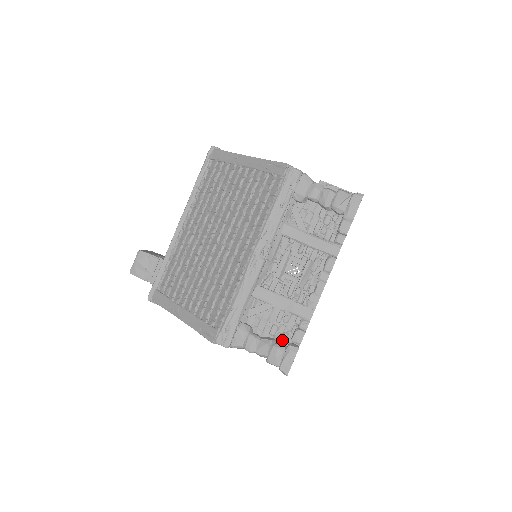
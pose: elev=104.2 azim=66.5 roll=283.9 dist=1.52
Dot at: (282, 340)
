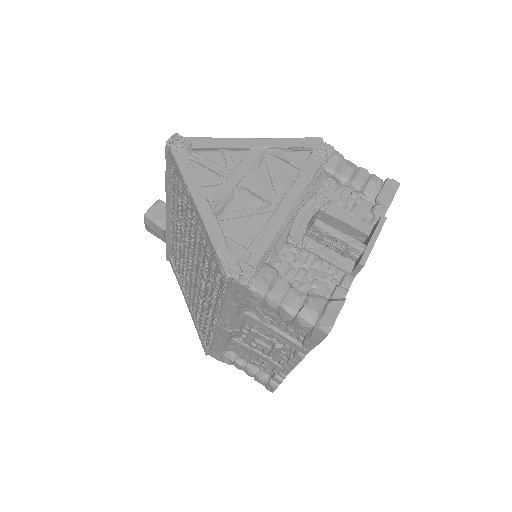
Dot at: (265, 372)
